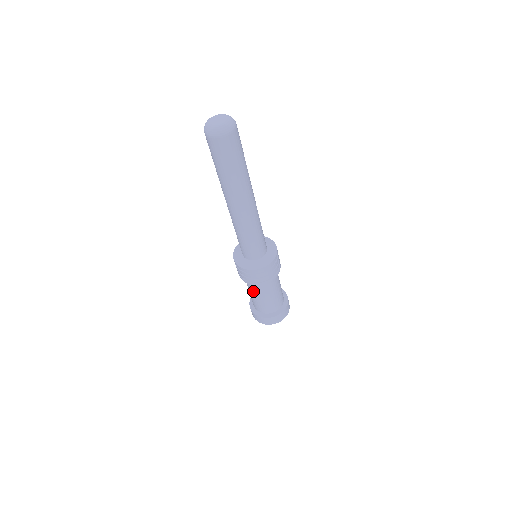
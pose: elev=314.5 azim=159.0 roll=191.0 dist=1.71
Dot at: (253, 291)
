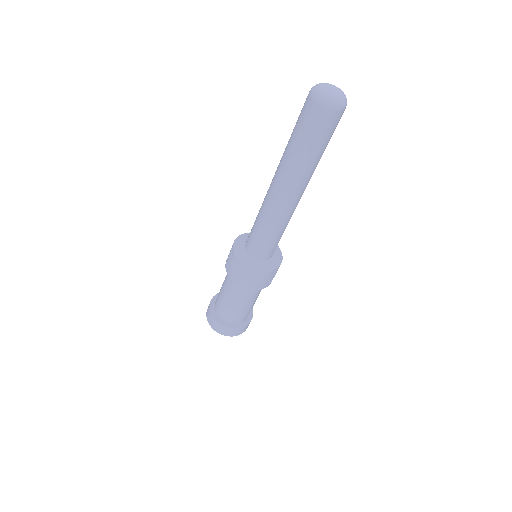
Dot at: (241, 298)
